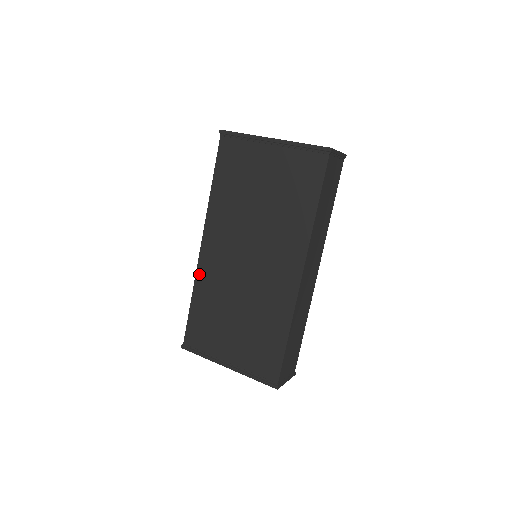
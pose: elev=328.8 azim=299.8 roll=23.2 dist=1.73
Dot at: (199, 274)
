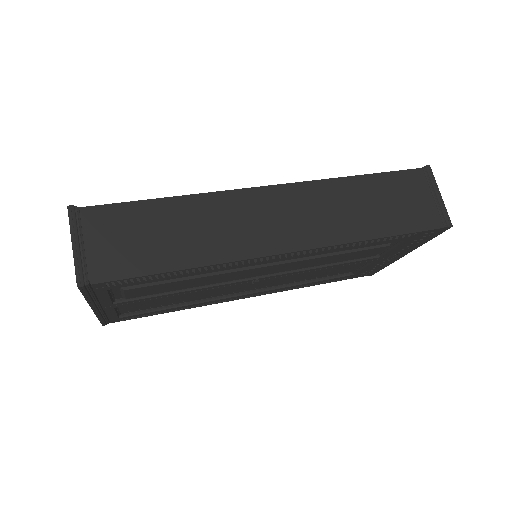
Dot at: occluded
